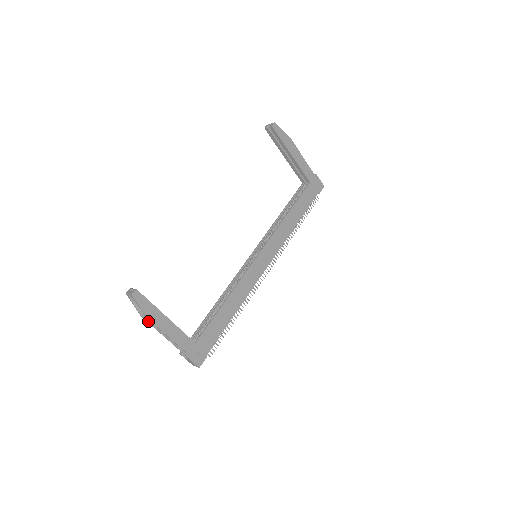
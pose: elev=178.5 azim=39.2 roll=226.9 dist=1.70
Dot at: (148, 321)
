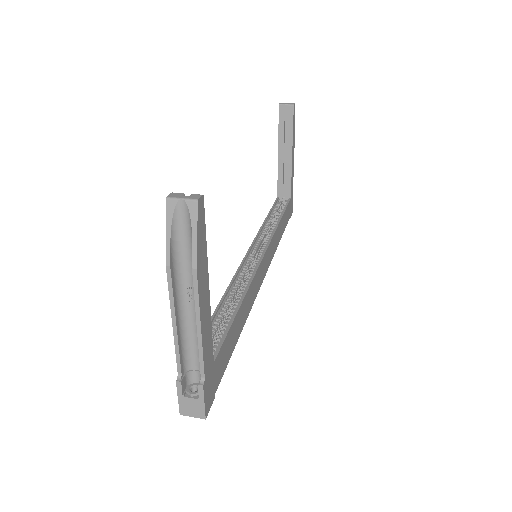
Dot at: (172, 282)
